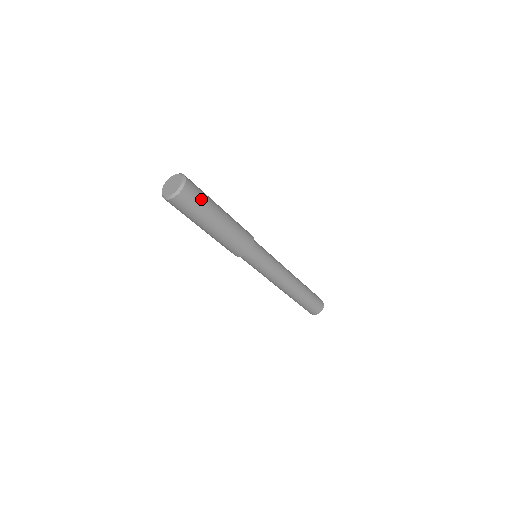
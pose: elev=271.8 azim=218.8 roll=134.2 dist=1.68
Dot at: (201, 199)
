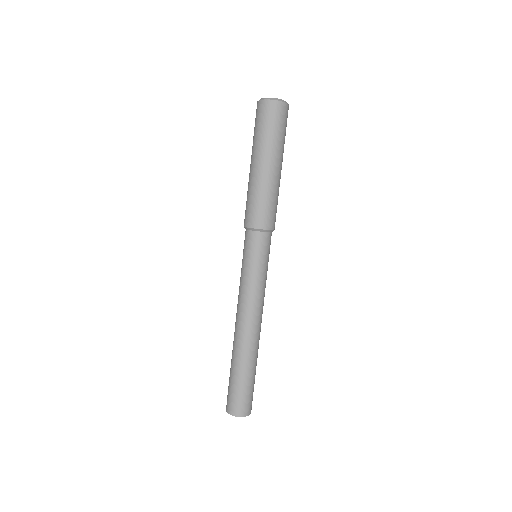
Dot at: (278, 129)
